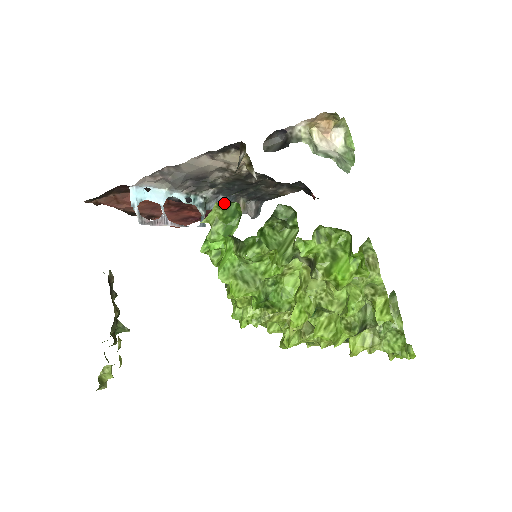
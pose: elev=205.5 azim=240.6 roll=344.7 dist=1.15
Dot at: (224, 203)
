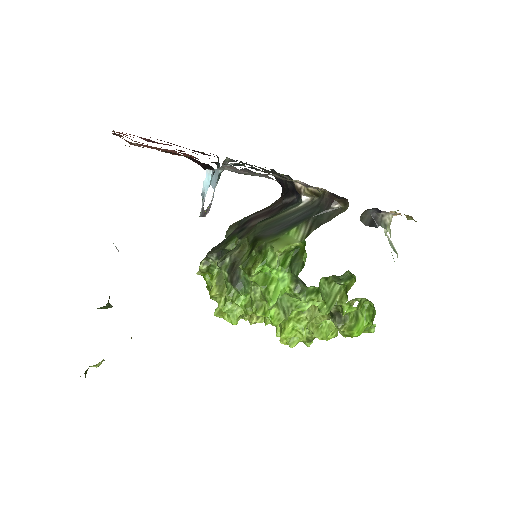
Dot at: occluded
